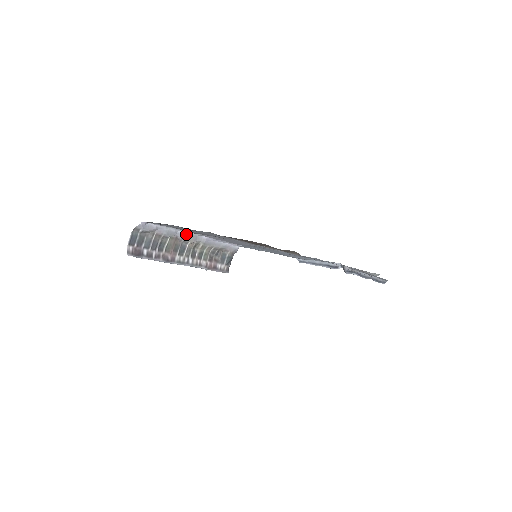
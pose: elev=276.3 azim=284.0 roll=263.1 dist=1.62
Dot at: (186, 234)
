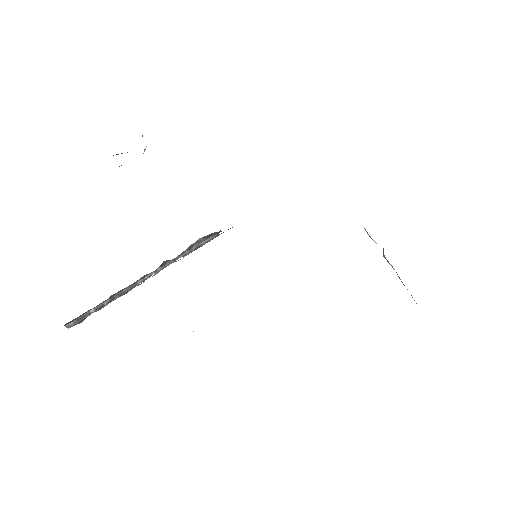
Dot at: occluded
